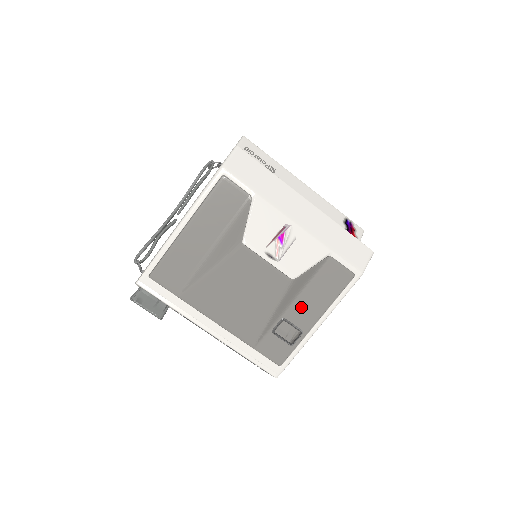
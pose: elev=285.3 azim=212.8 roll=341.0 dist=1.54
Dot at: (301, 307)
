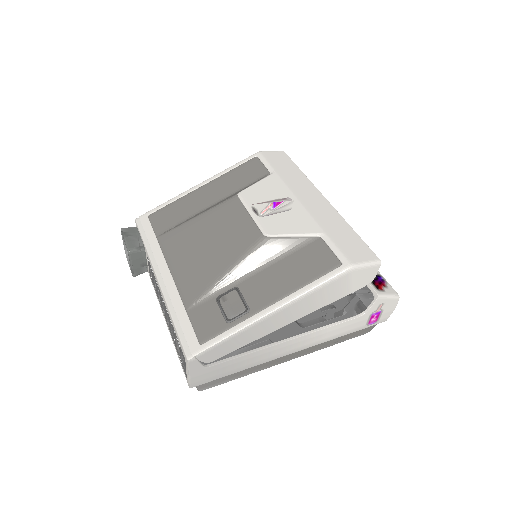
Dot at: (262, 281)
